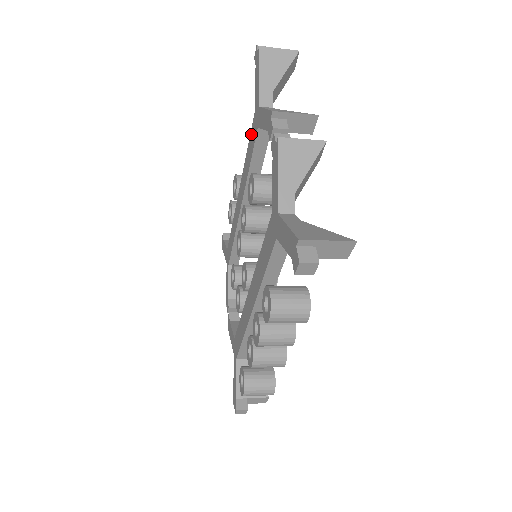
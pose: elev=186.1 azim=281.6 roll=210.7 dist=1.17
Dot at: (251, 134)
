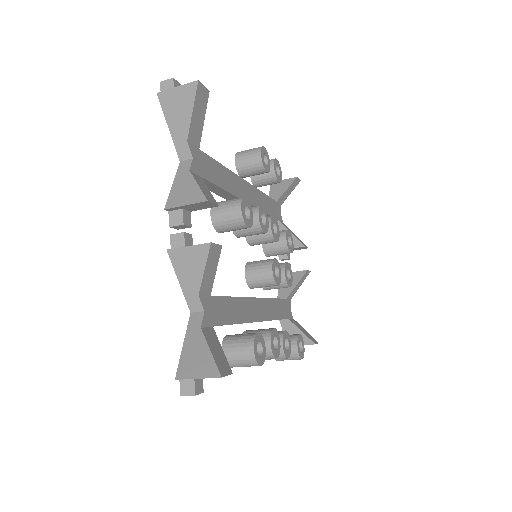
Dot at: occluded
